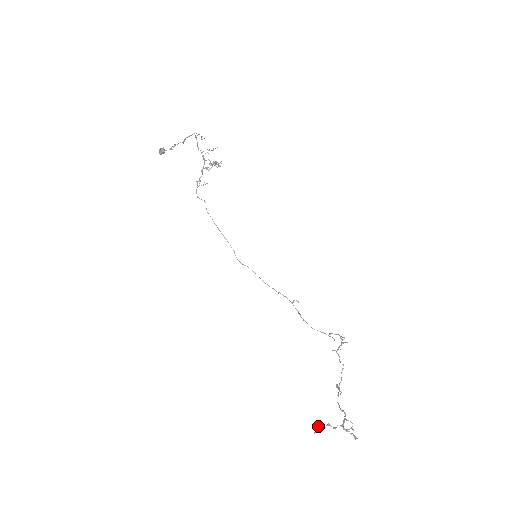
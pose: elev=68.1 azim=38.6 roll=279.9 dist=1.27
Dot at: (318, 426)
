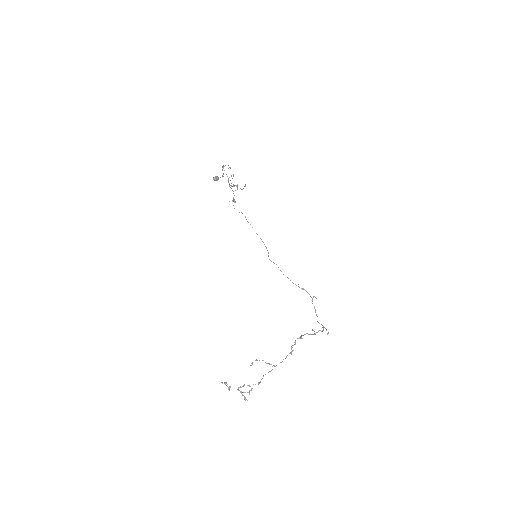
Dot at: occluded
